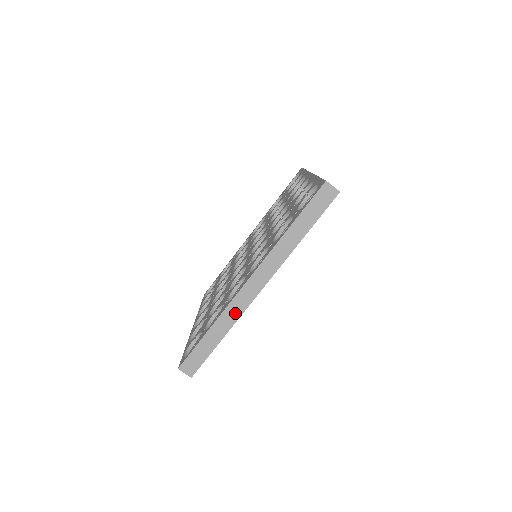
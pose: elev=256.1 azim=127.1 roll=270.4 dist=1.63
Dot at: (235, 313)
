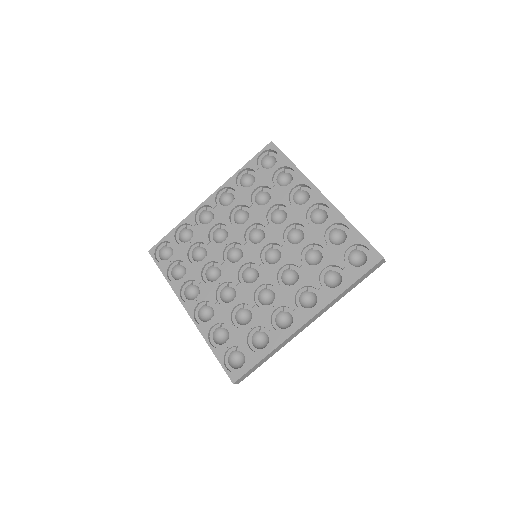
Dot at: (287, 341)
